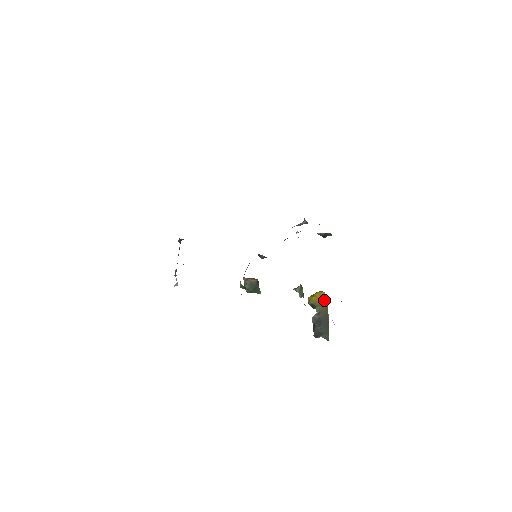
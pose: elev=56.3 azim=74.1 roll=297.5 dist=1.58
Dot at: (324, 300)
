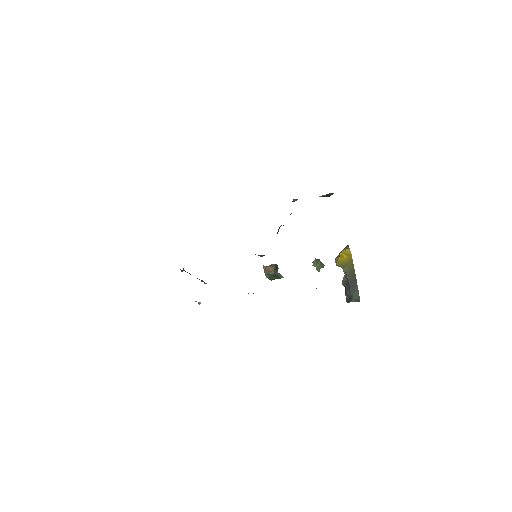
Dot at: (349, 259)
